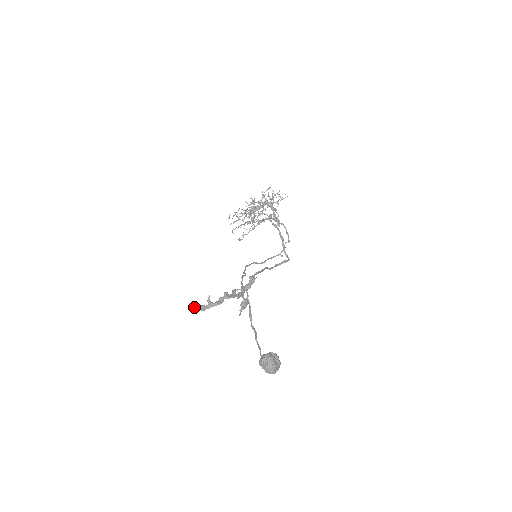
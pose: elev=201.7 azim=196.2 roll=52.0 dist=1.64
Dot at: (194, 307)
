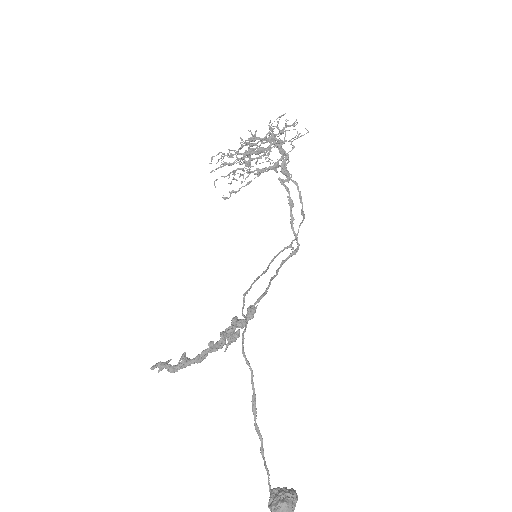
Dot at: (159, 367)
